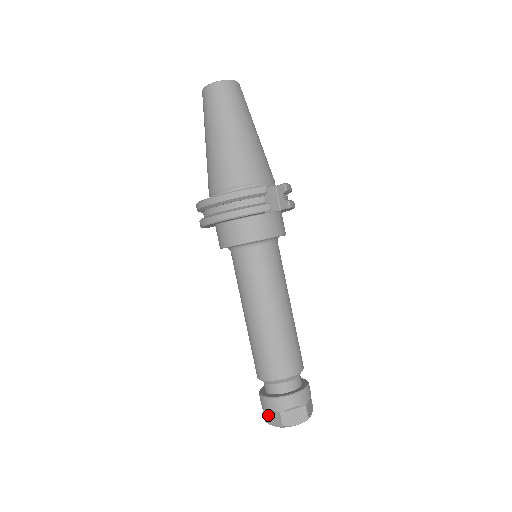
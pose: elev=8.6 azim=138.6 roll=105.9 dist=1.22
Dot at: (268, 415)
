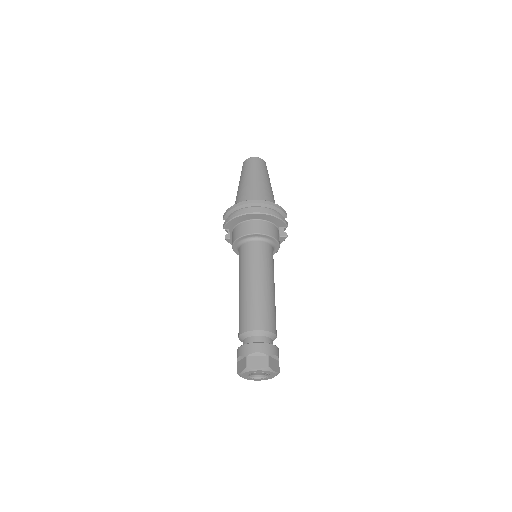
Dot at: (253, 360)
